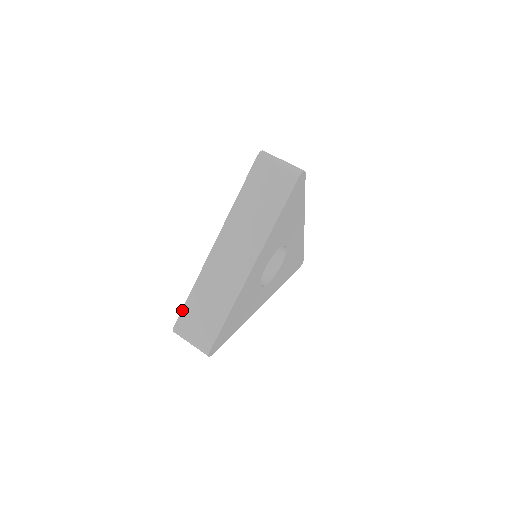
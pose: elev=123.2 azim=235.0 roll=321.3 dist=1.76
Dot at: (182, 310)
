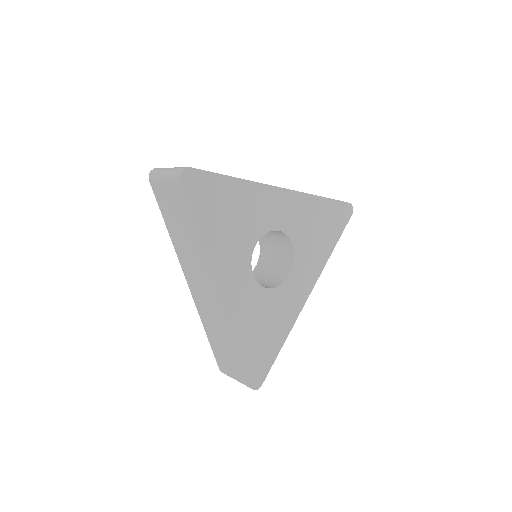
Dot at: occluded
